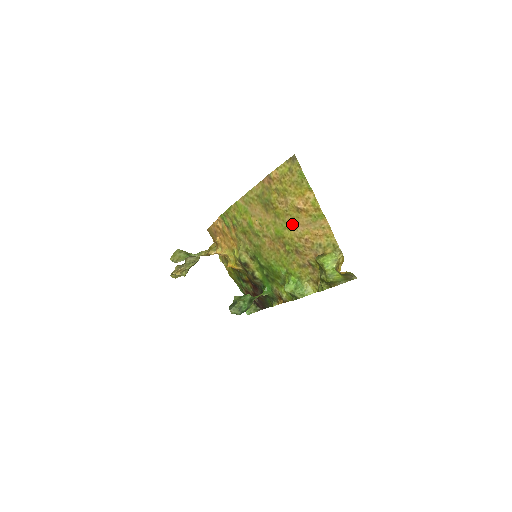
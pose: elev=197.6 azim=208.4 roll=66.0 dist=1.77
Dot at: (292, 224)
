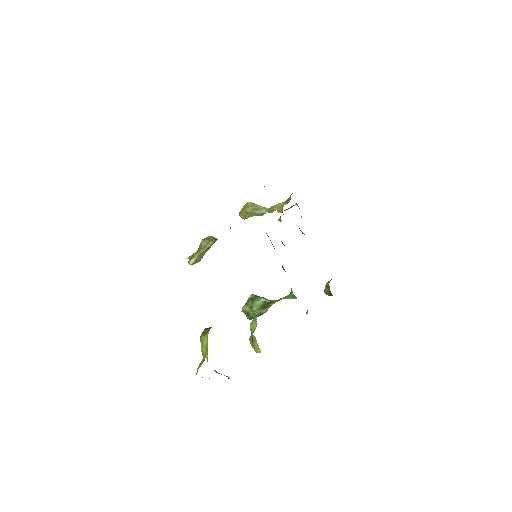
Dot at: occluded
